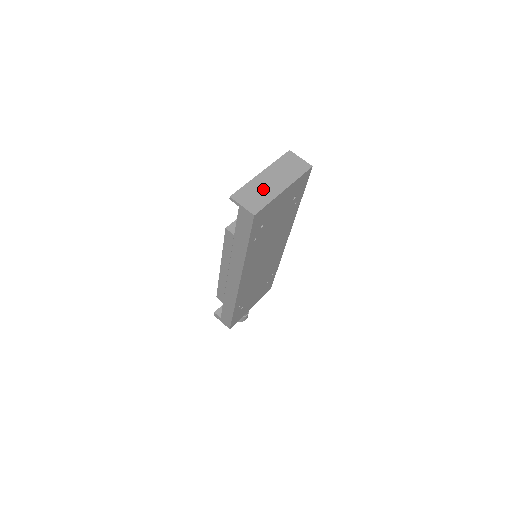
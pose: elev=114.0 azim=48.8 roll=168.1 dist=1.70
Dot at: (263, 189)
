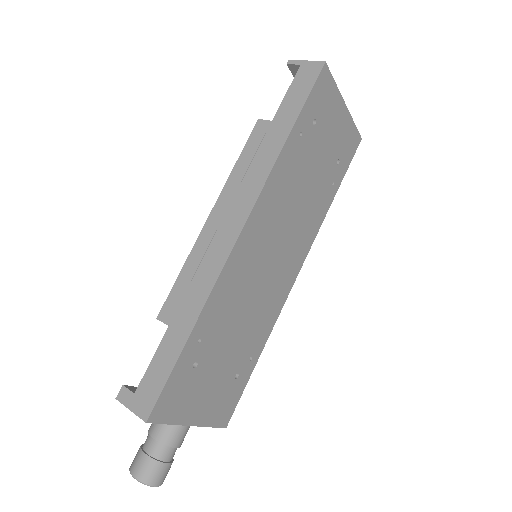
Dot at: occluded
